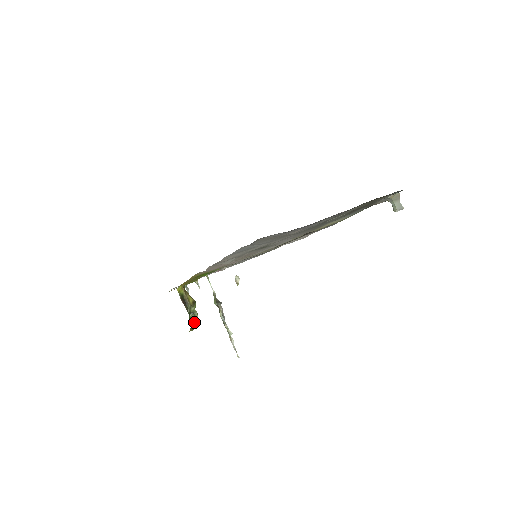
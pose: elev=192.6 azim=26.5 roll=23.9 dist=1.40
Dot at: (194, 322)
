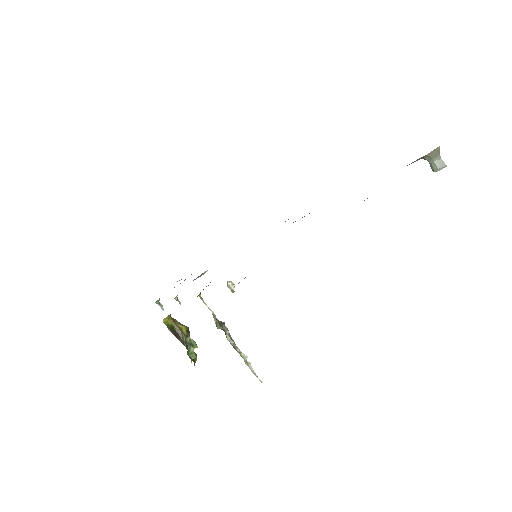
Dot at: (194, 354)
